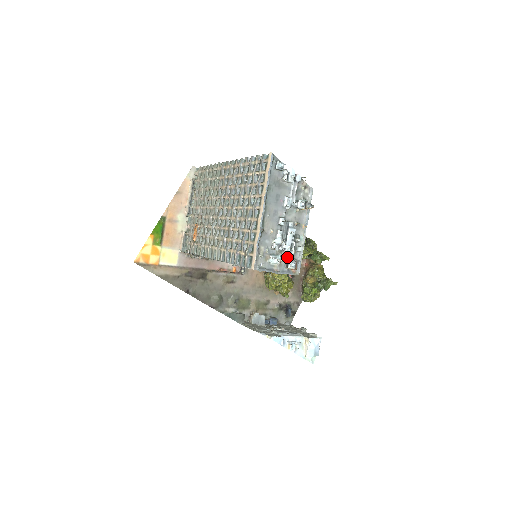
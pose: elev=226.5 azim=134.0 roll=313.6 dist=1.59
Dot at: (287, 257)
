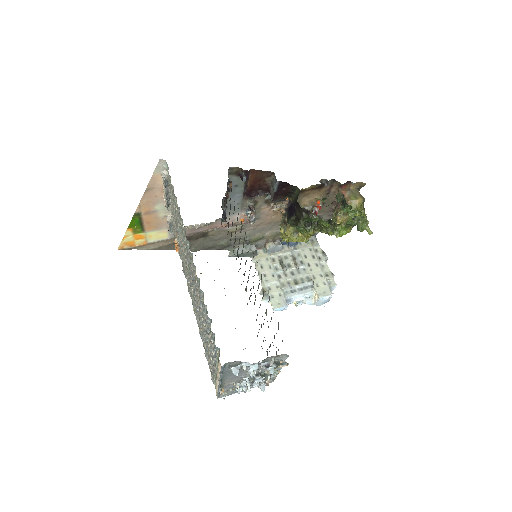
Dot at: occluded
